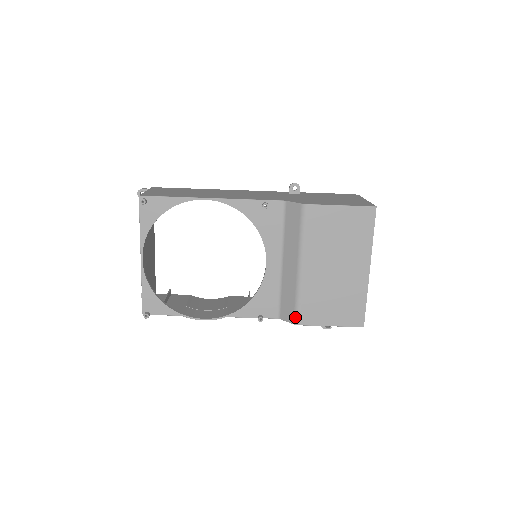
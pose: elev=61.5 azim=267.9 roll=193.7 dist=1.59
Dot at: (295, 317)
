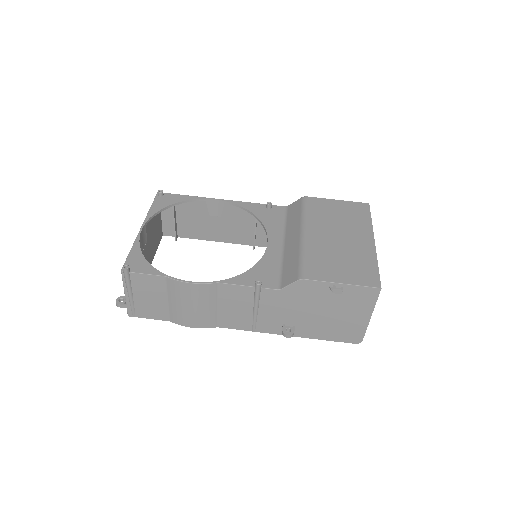
Dot at: (299, 273)
